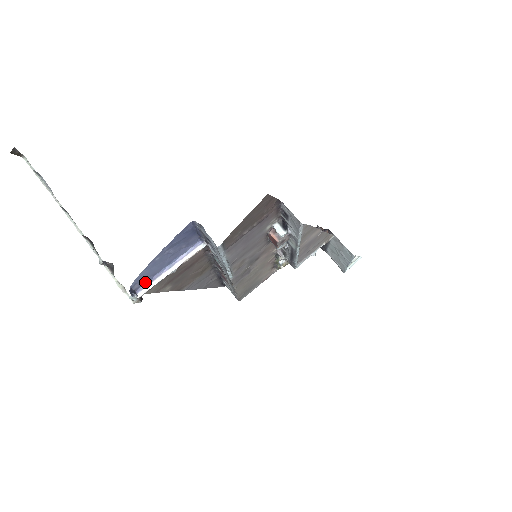
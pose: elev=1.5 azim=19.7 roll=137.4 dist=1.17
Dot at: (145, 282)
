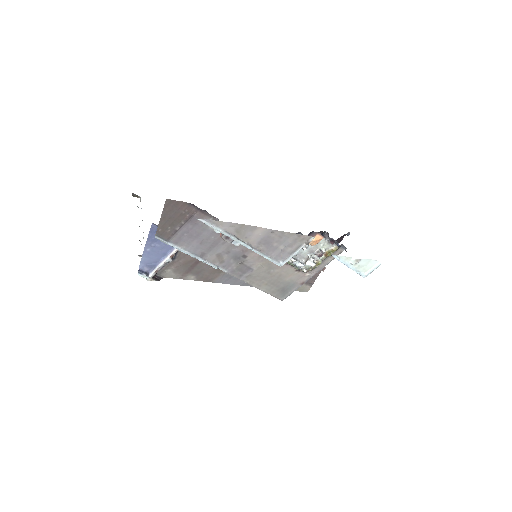
Dot at: (153, 267)
